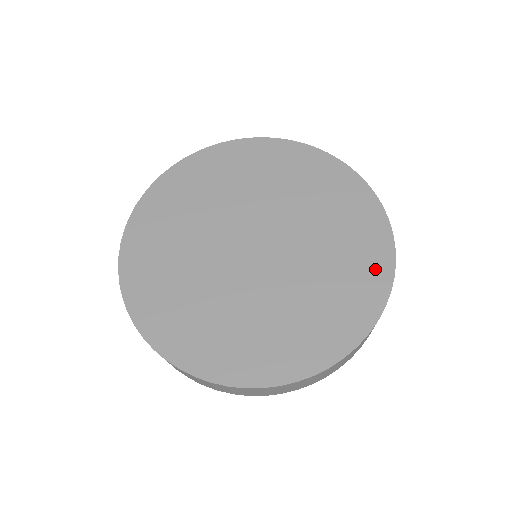
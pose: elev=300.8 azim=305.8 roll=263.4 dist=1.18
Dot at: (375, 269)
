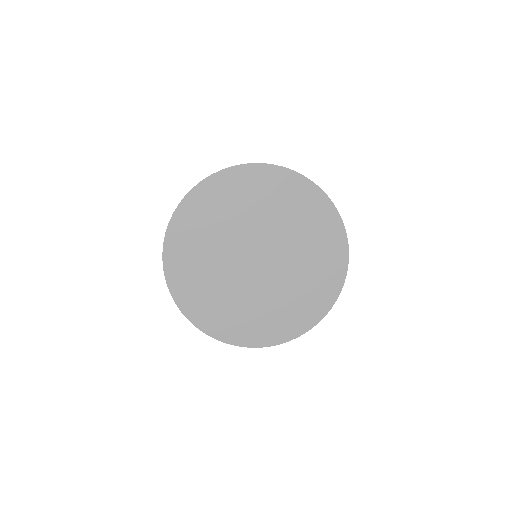
Dot at: (331, 285)
